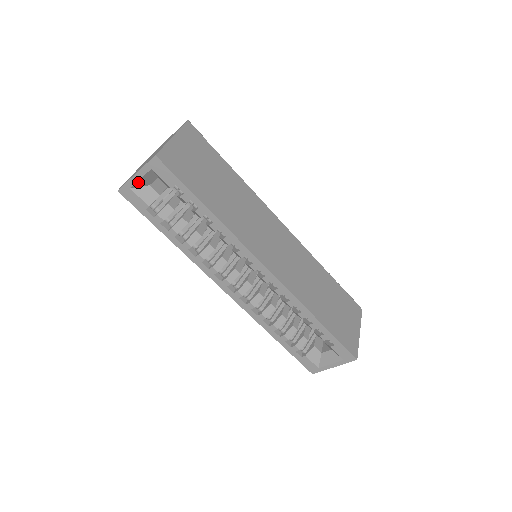
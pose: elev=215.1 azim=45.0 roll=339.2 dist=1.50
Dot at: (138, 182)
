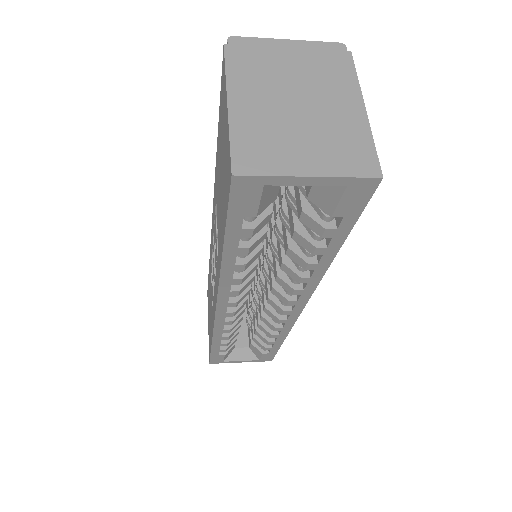
Dot at: (291, 184)
